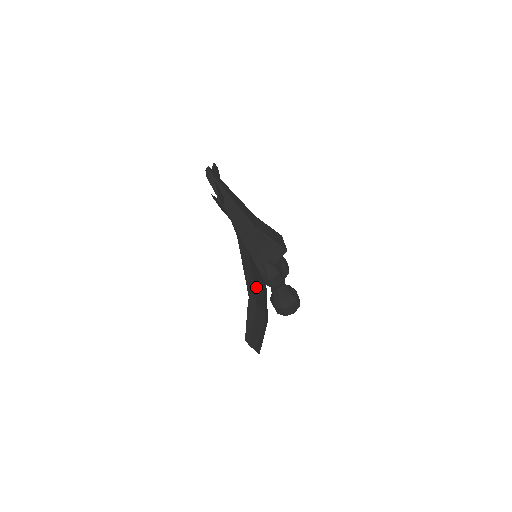
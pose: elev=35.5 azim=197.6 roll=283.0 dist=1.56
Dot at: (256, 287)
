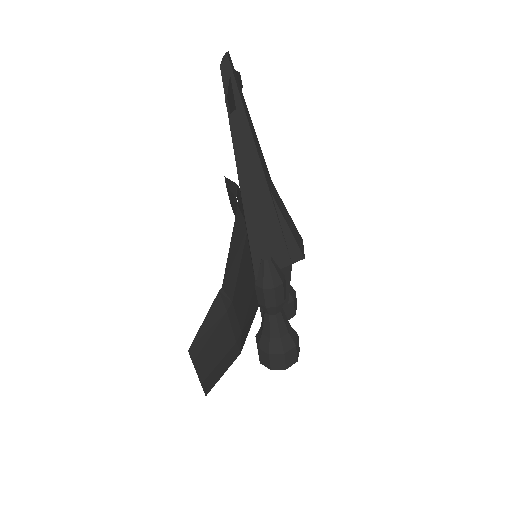
Dot at: (240, 286)
